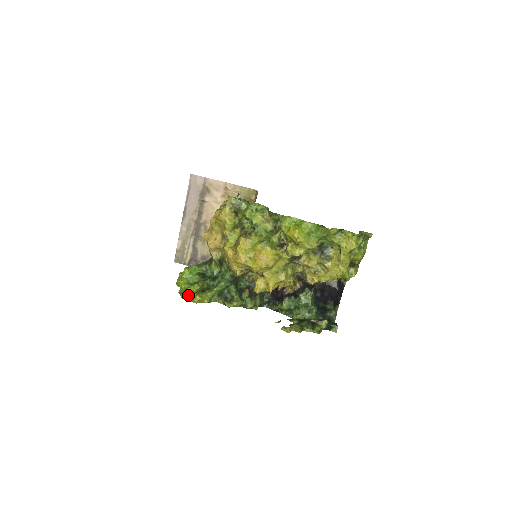
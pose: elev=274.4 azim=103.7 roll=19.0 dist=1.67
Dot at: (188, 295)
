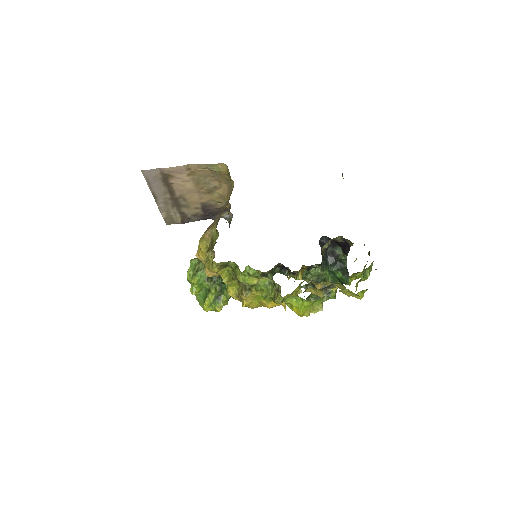
Dot at: (208, 307)
